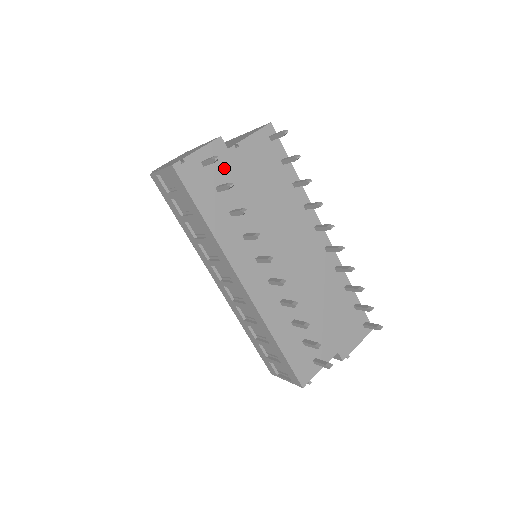
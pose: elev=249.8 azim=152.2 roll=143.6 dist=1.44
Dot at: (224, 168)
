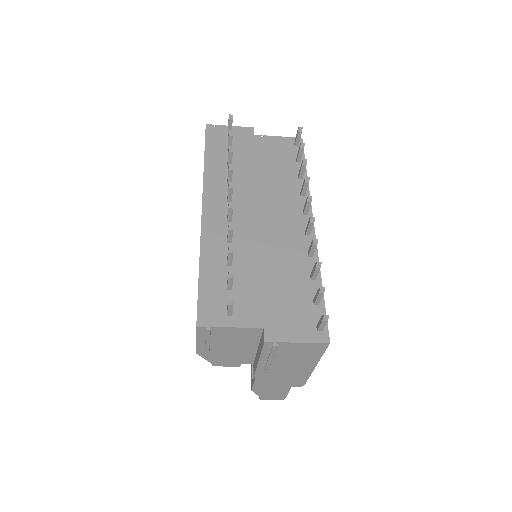
Dot at: (243, 142)
